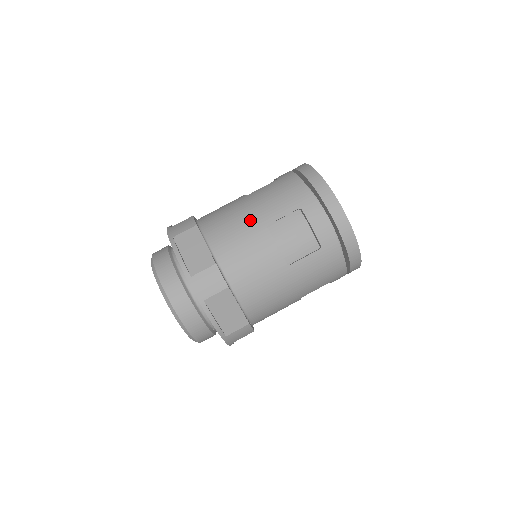
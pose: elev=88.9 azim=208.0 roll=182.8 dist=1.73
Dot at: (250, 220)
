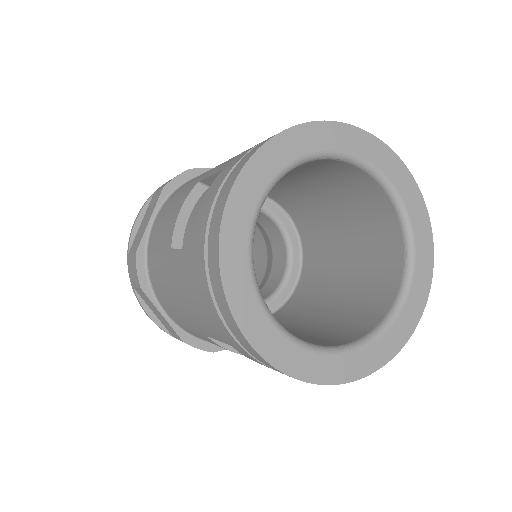
Dot at: (185, 318)
